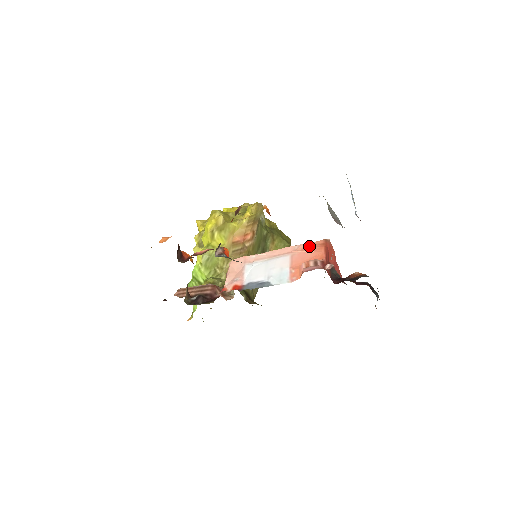
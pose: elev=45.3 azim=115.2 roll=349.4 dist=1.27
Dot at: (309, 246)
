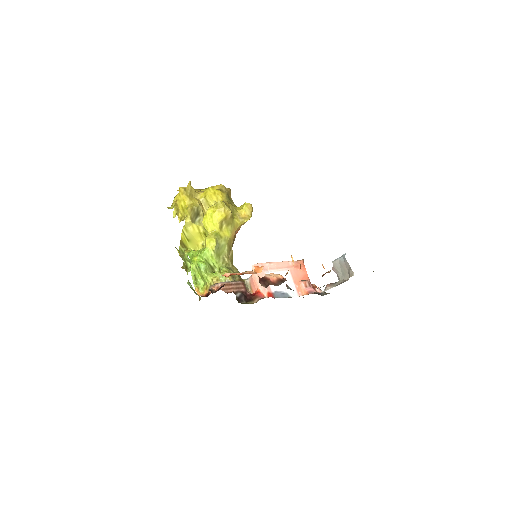
Dot at: (297, 264)
